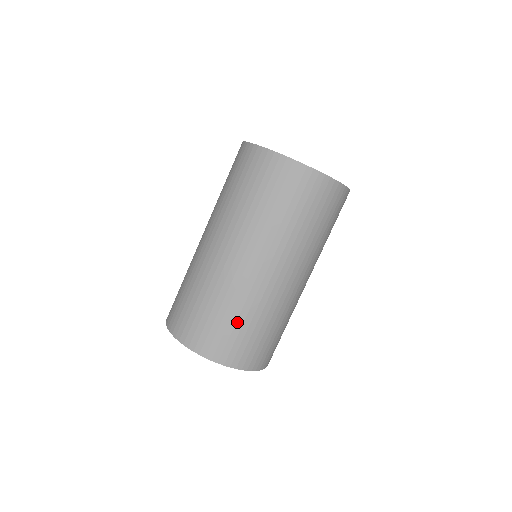
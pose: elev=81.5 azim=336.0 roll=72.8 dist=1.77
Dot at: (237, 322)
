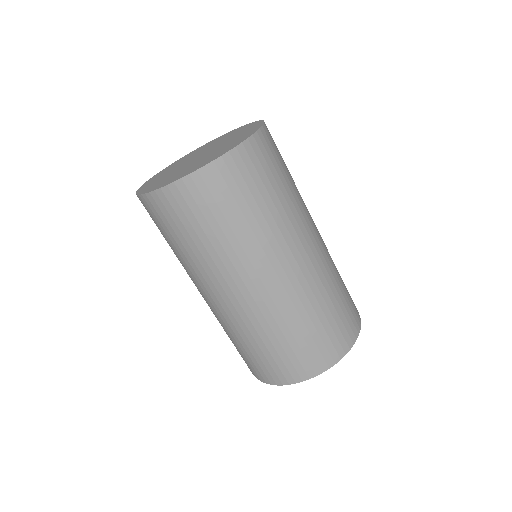
Dot at: (334, 305)
